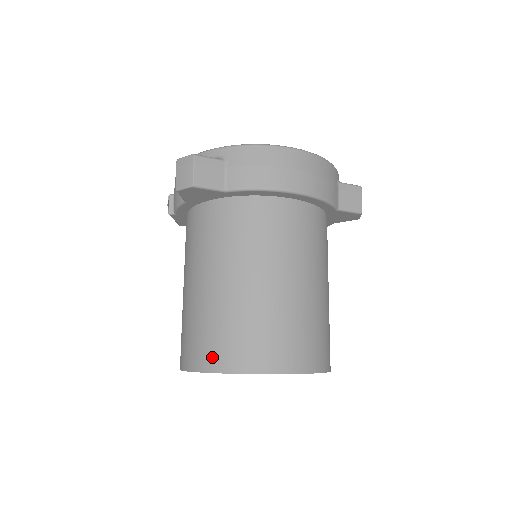
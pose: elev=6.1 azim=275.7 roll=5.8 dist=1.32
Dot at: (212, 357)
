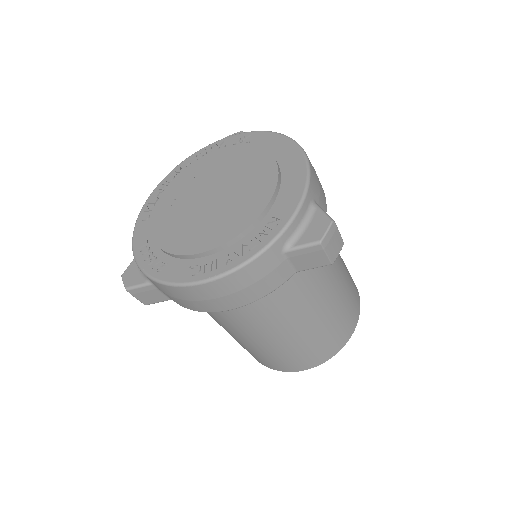
Dot at: occluded
